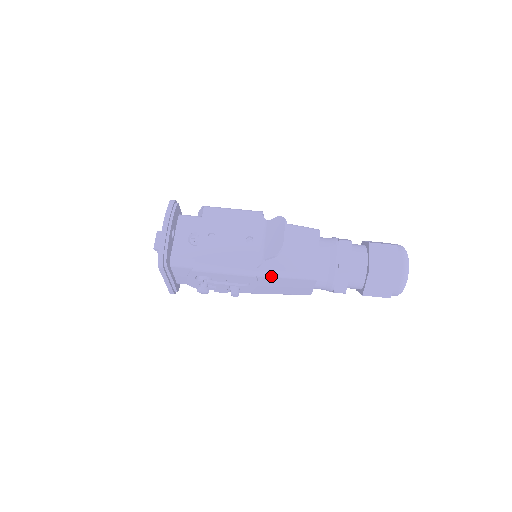
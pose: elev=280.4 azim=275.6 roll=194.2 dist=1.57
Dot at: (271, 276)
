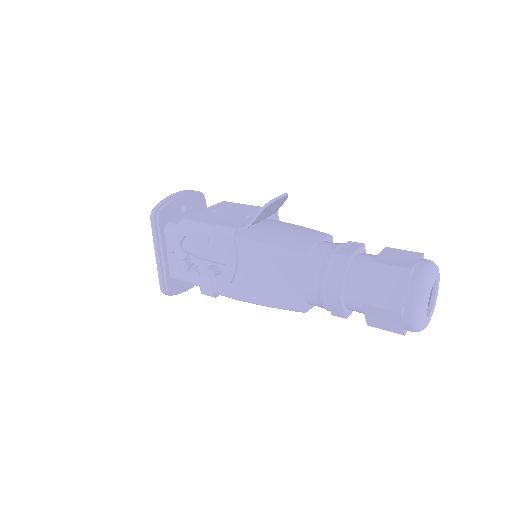
Dot at: (252, 247)
